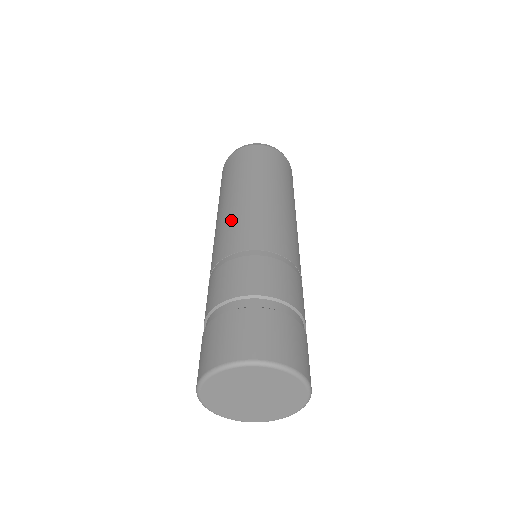
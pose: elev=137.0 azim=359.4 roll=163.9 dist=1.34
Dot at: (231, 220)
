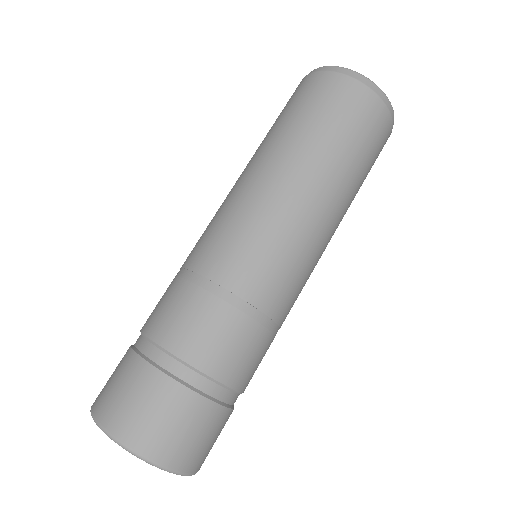
Dot at: (271, 230)
